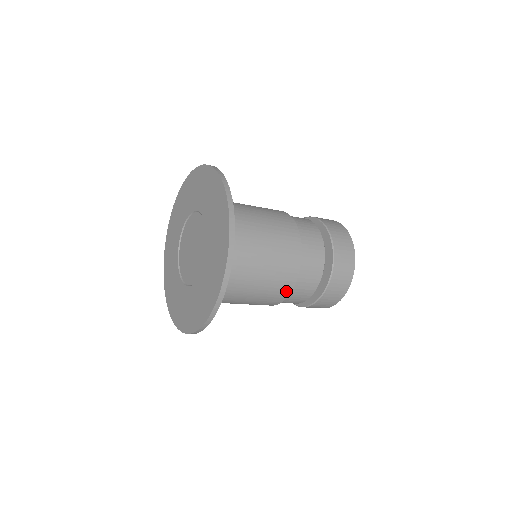
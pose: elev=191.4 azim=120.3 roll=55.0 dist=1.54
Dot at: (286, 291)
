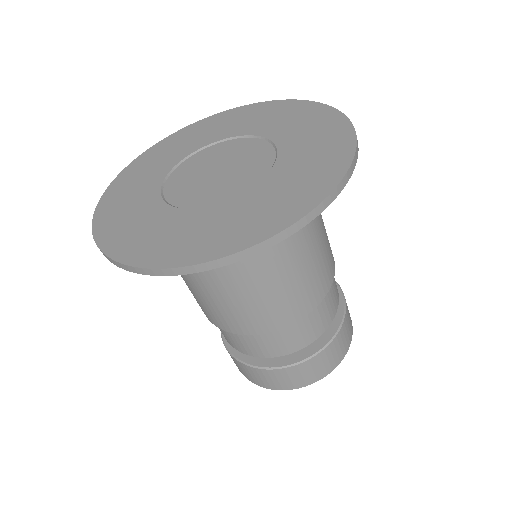
Dot at: (331, 273)
